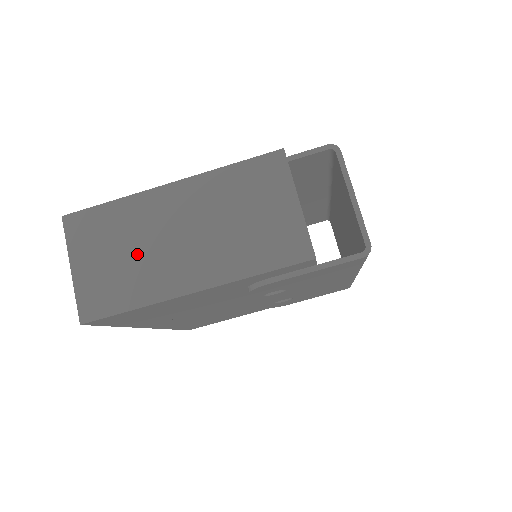
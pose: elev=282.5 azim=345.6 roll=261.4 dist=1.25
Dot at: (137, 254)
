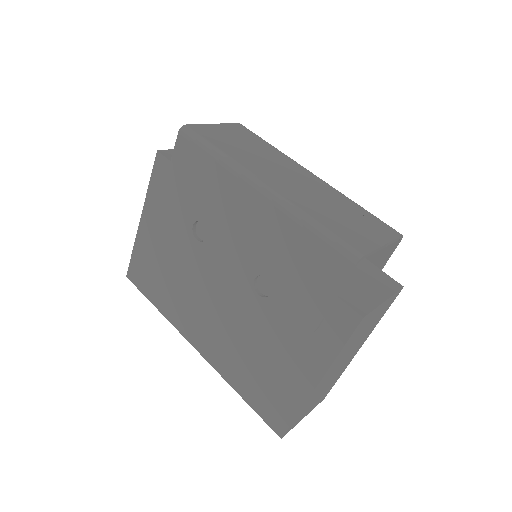
Dot at: occluded
